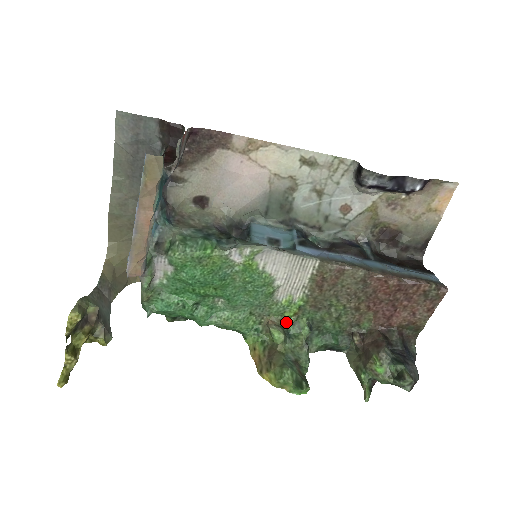
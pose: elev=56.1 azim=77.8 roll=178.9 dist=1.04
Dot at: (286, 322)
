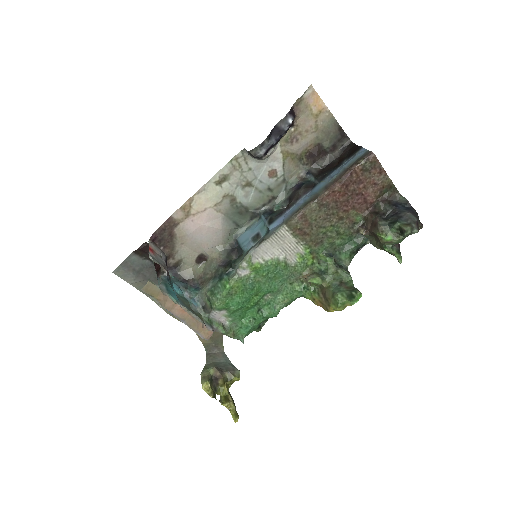
Dot at: (314, 267)
